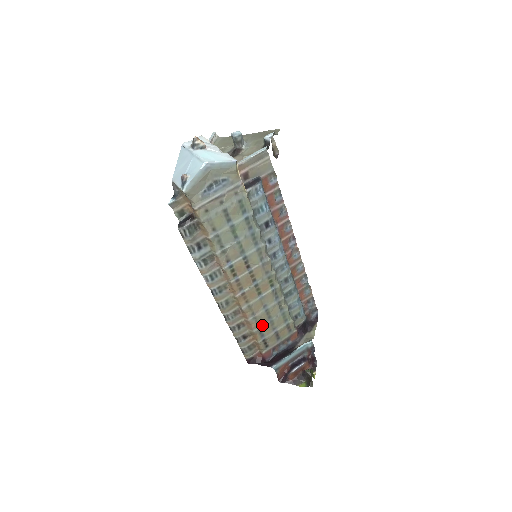
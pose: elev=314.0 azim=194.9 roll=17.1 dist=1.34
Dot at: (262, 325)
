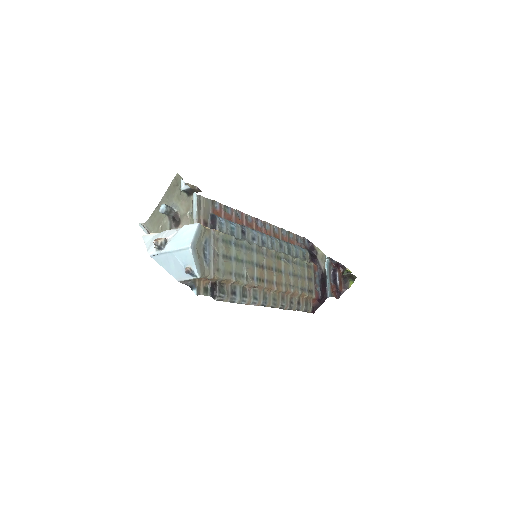
Dot at: (299, 285)
